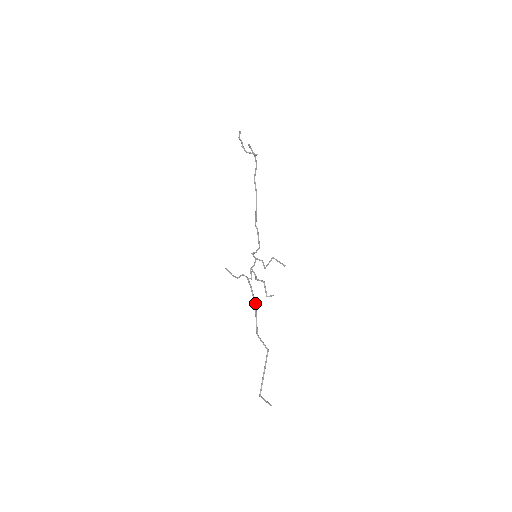
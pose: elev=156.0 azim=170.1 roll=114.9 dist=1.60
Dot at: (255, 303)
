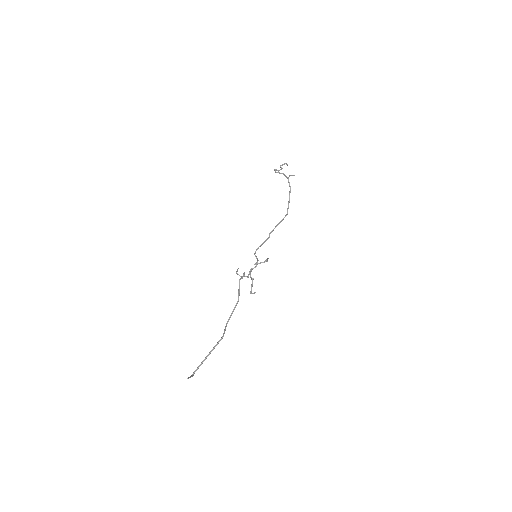
Dot at: occluded
